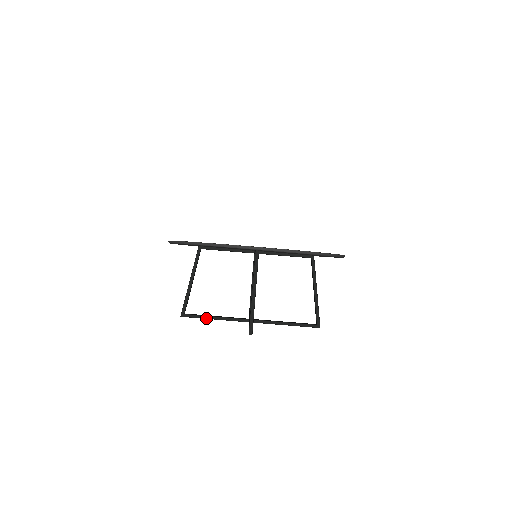
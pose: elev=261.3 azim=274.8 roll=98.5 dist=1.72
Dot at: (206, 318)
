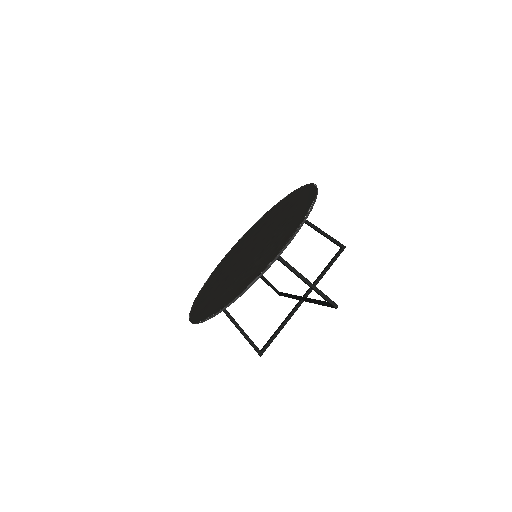
Dot at: occluded
